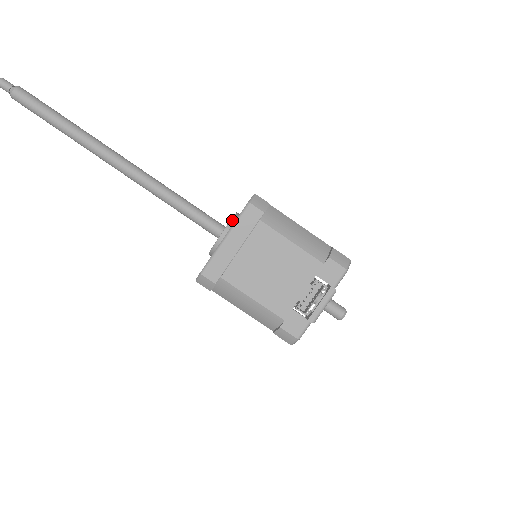
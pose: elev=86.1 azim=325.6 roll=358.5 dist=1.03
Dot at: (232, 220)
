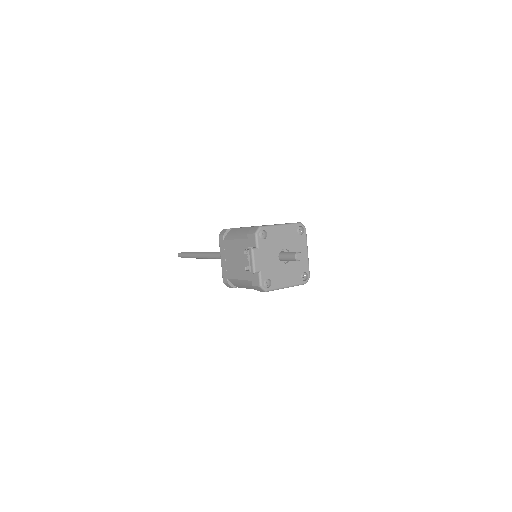
Dot at: occluded
